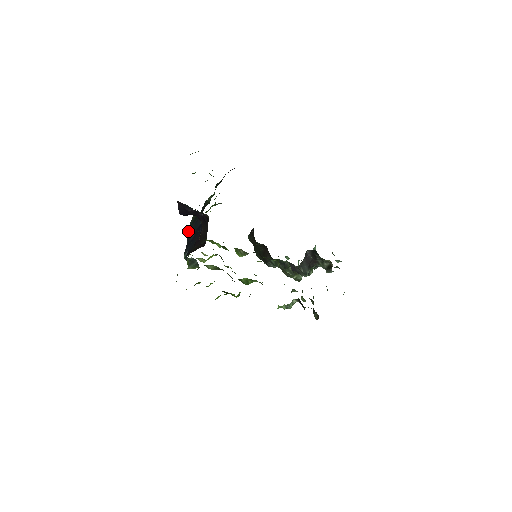
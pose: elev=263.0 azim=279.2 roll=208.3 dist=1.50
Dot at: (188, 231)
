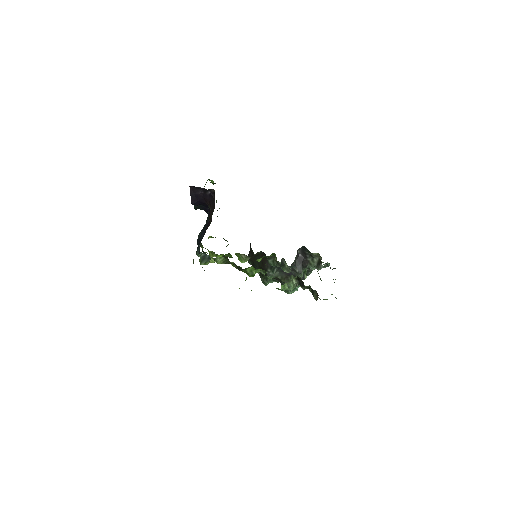
Dot at: (198, 238)
